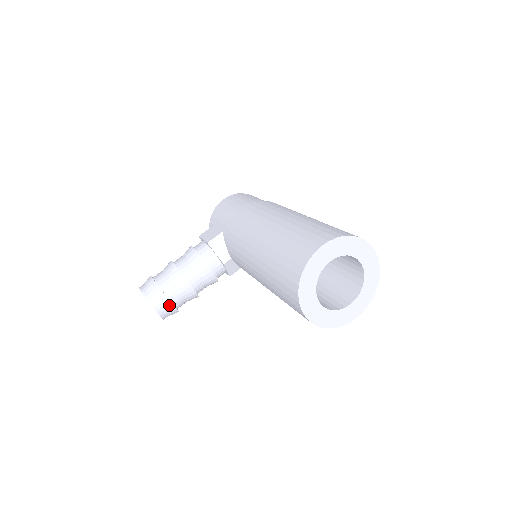
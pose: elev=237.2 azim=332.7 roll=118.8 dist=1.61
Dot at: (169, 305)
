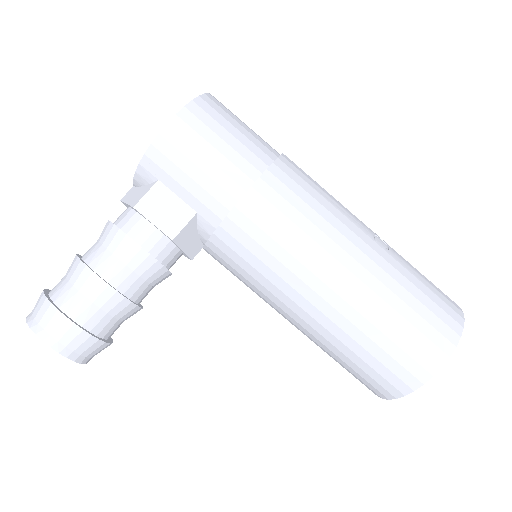
Dot at: (107, 346)
